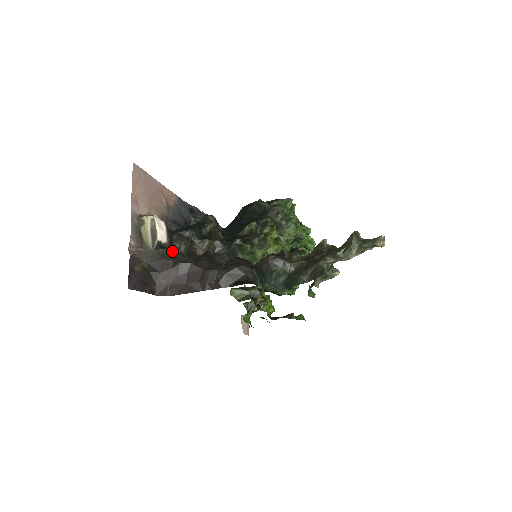
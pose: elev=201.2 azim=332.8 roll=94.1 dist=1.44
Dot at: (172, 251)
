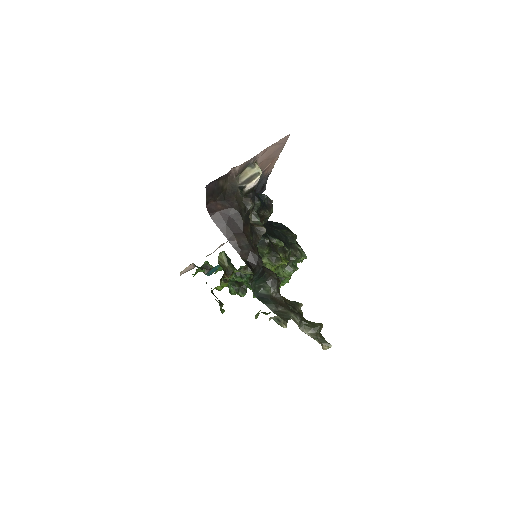
Dot at: (243, 200)
